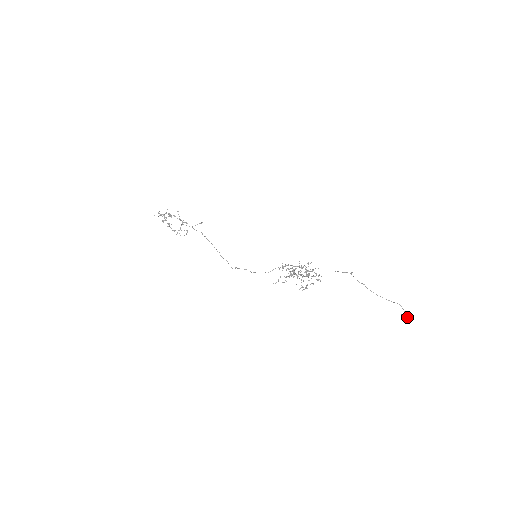
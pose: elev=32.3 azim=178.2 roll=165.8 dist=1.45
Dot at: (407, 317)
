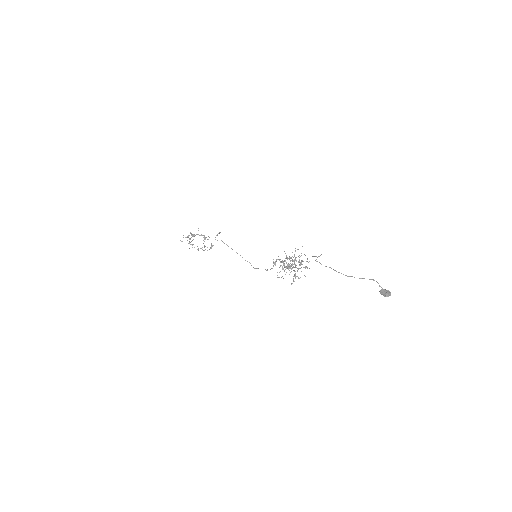
Dot at: (385, 293)
